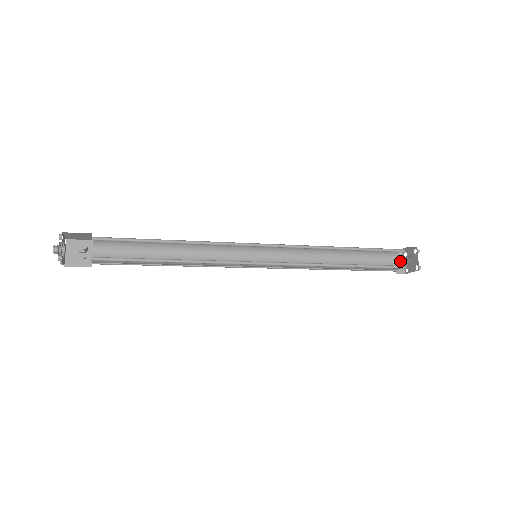
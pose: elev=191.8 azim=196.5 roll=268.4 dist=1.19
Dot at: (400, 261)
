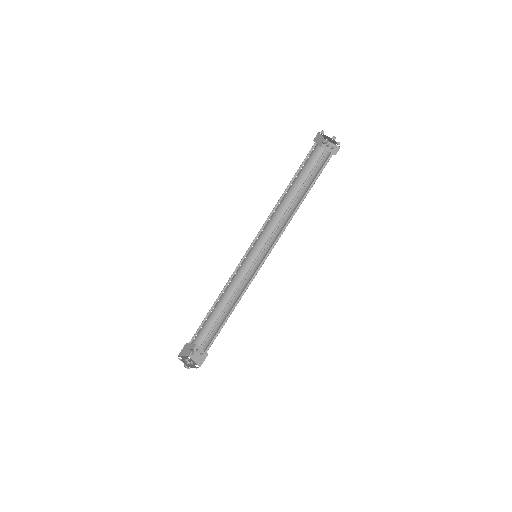
Dot at: (329, 146)
